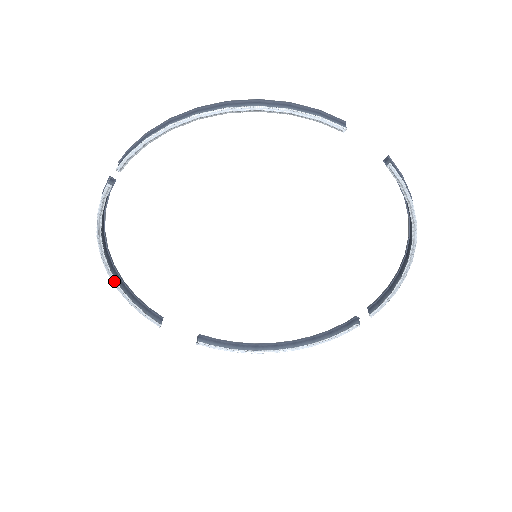
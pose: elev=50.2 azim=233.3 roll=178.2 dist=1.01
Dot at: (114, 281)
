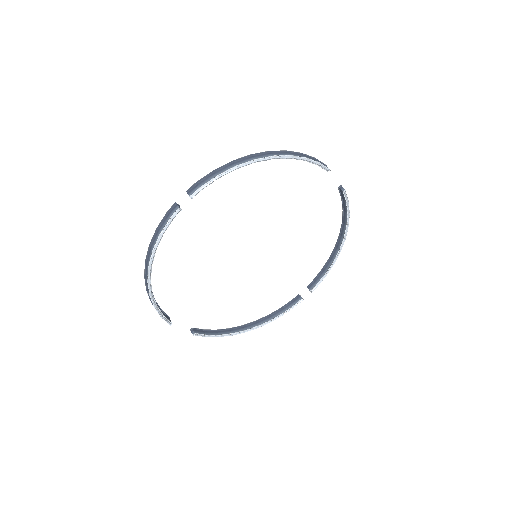
Dot at: (151, 288)
